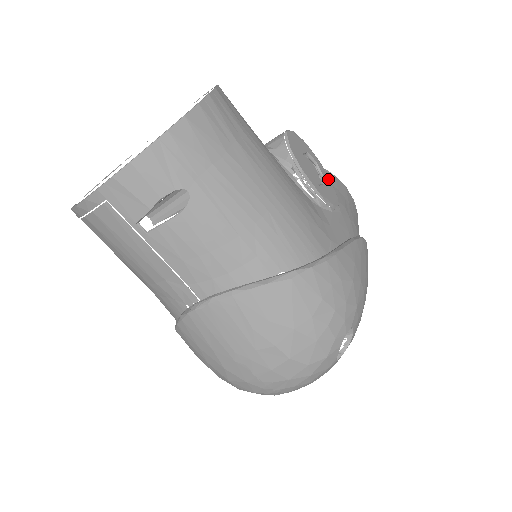
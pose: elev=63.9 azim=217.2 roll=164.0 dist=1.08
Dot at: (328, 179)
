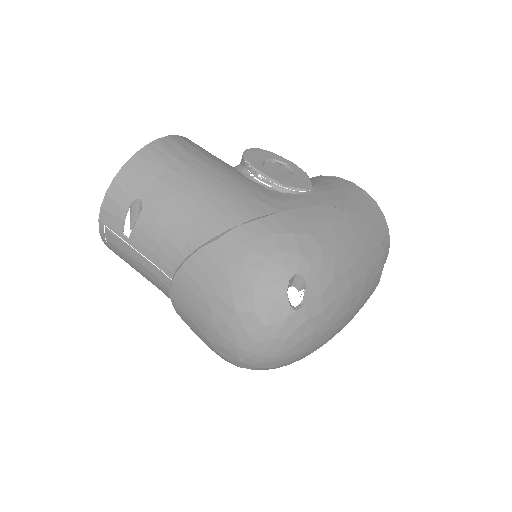
Dot at: (302, 174)
